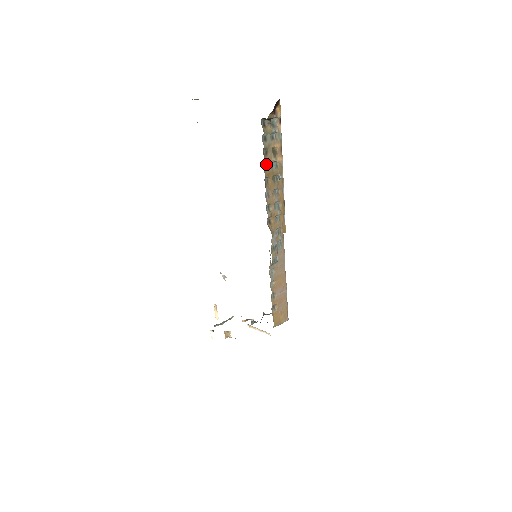
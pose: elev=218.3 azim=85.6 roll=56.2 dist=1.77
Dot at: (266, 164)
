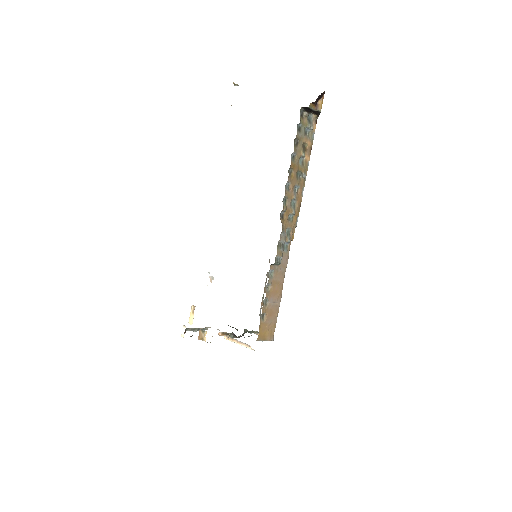
Dot at: (294, 155)
